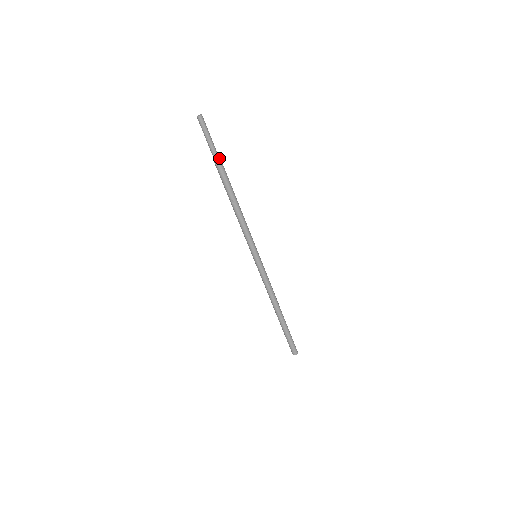
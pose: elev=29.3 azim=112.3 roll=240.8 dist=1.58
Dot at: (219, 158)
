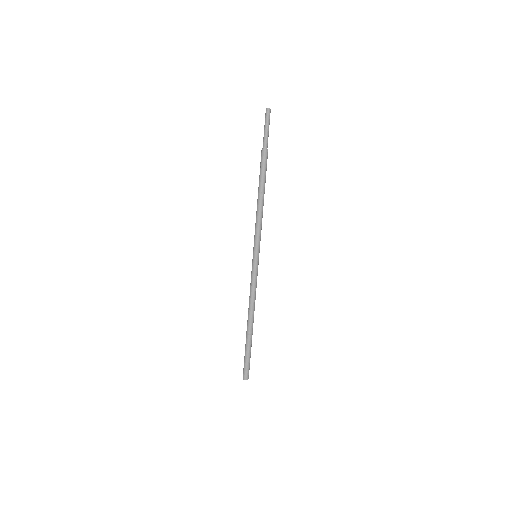
Dot at: occluded
